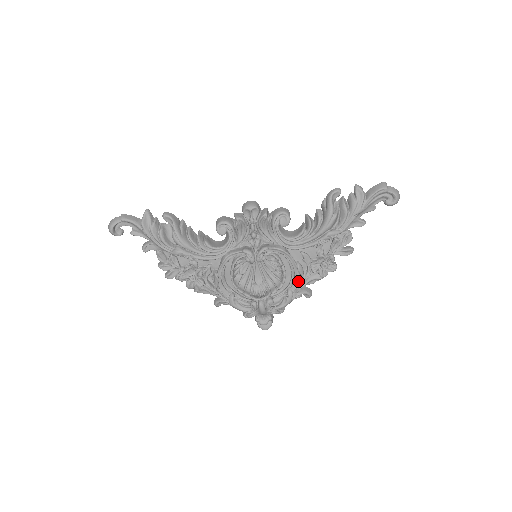
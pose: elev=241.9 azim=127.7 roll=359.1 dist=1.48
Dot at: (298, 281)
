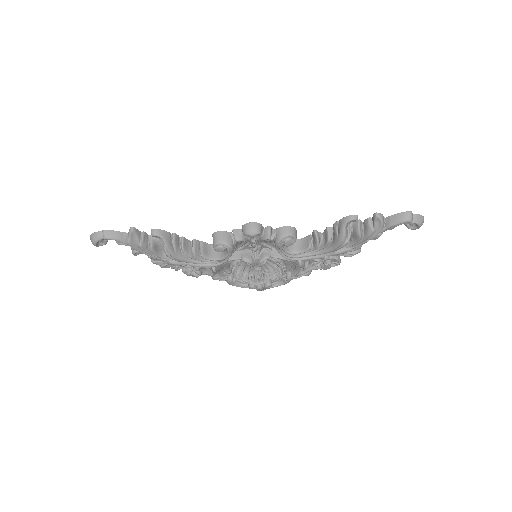
Dot at: (298, 270)
